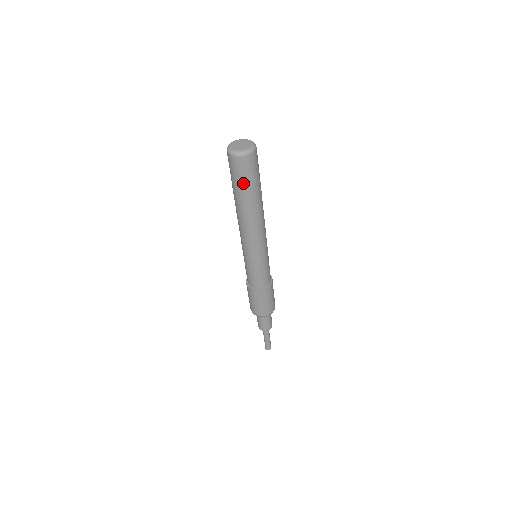
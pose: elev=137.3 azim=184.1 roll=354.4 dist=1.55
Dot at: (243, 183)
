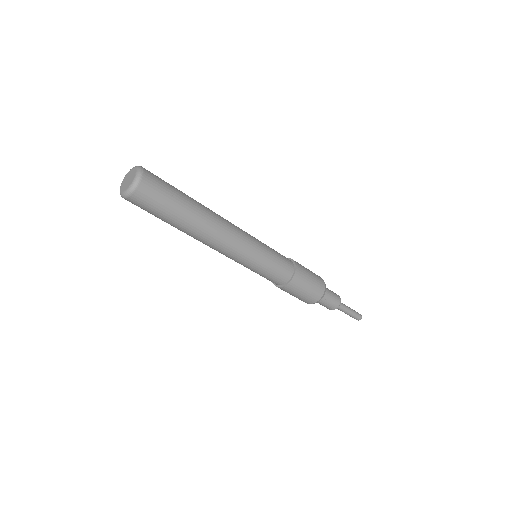
Dot at: (166, 209)
